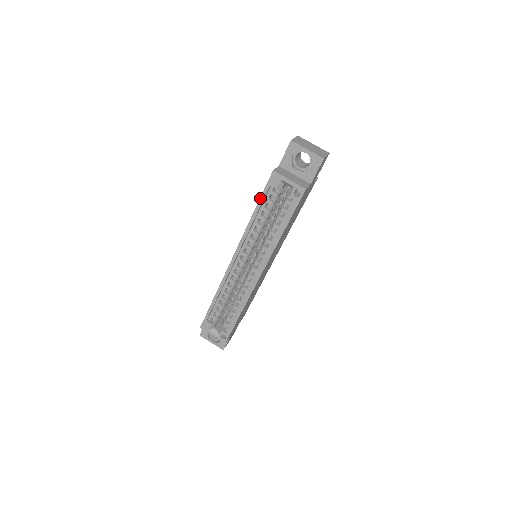
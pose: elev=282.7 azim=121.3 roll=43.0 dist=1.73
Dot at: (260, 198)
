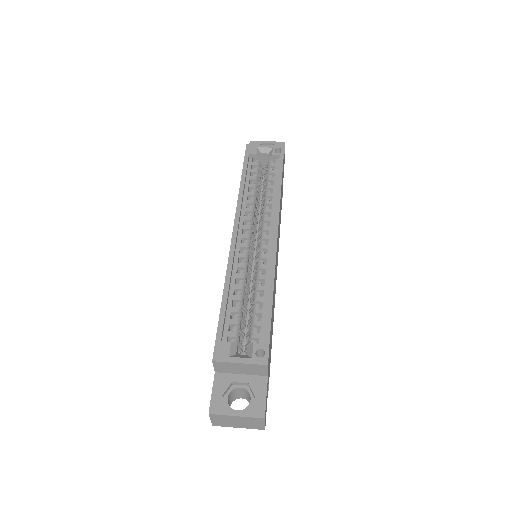
Dot at: (243, 166)
